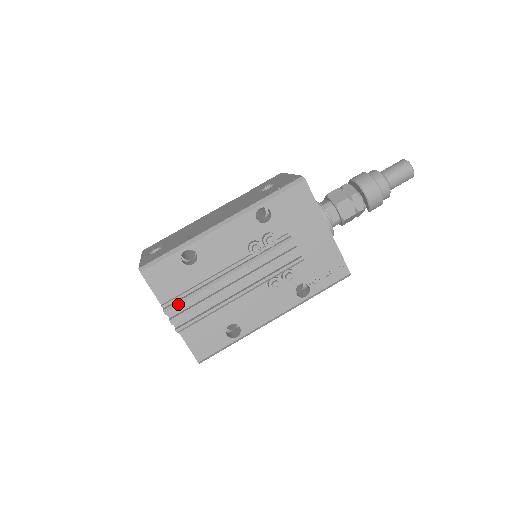
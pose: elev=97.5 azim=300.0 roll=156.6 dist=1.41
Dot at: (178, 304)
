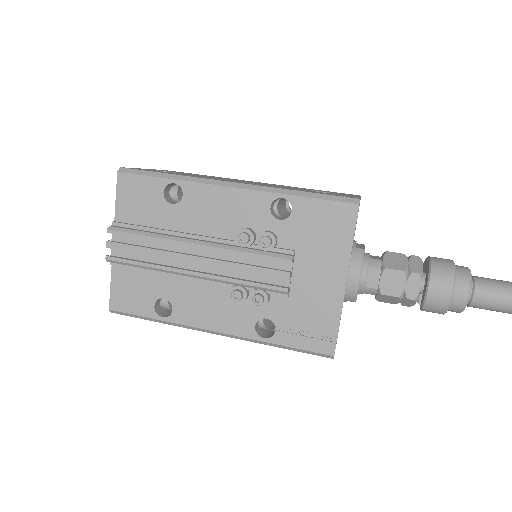
Dot at: (126, 231)
